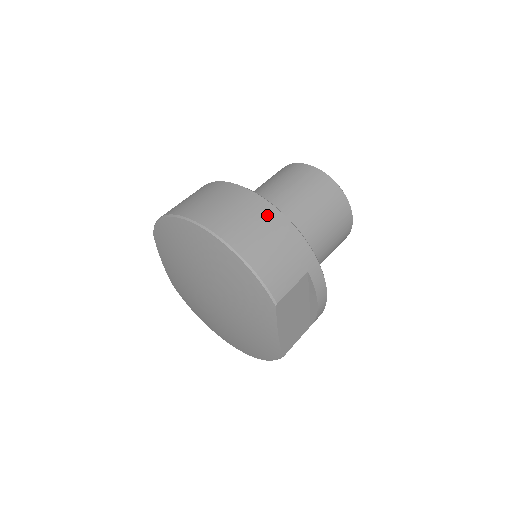
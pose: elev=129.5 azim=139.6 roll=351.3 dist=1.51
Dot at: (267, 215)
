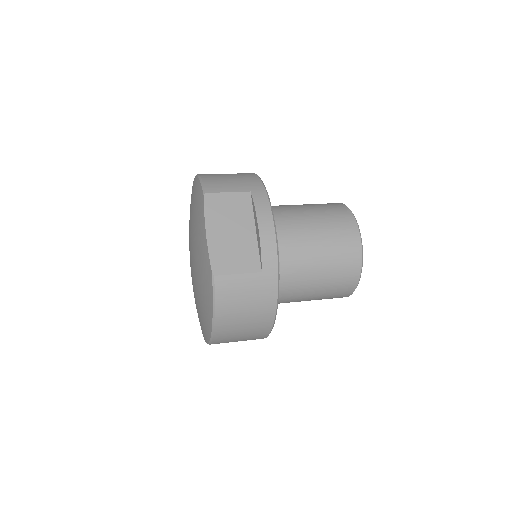
Dot at: occluded
